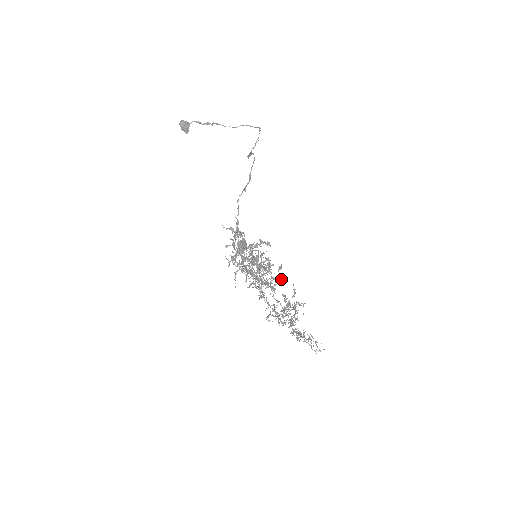
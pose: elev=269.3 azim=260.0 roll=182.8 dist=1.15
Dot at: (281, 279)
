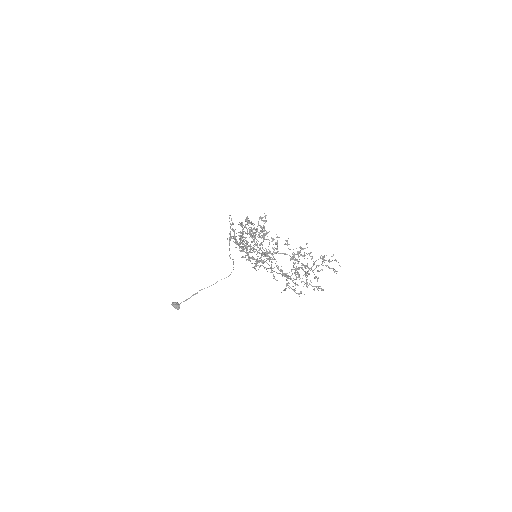
Dot at: (279, 237)
